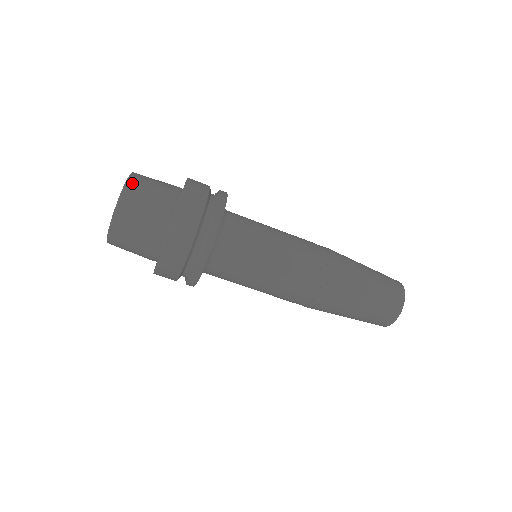
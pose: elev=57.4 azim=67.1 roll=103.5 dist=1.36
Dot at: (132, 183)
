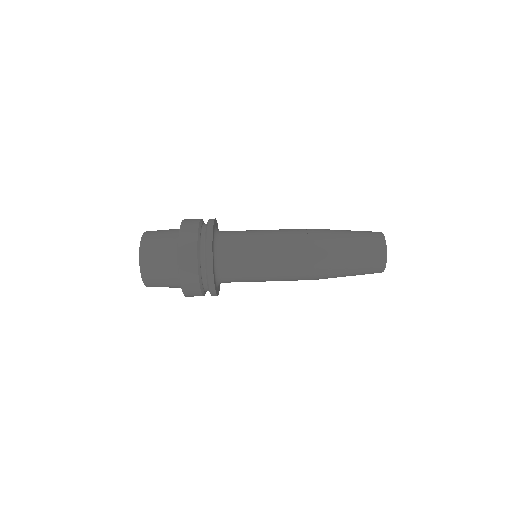
Dot at: (143, 257)
